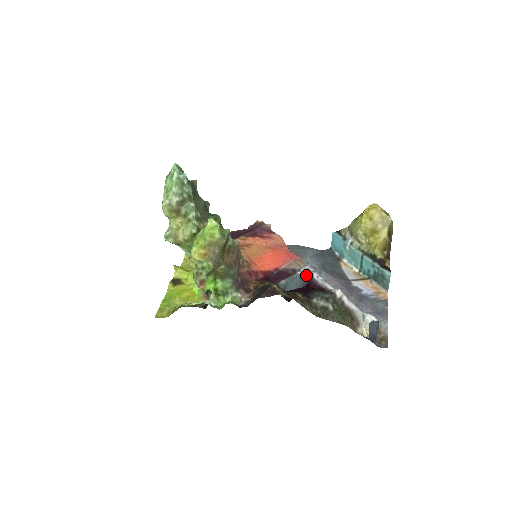
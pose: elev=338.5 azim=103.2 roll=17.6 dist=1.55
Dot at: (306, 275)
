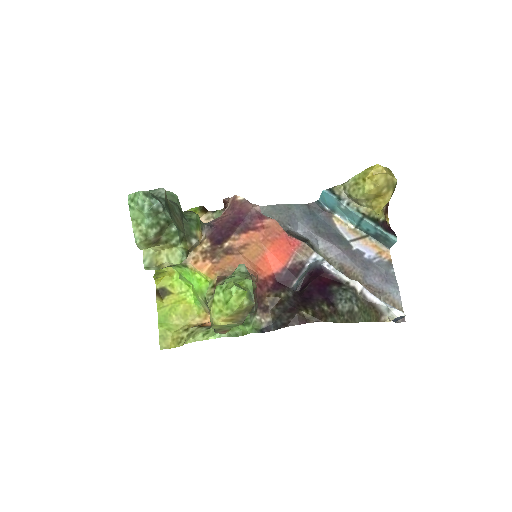
Dot at: (314, 264)
